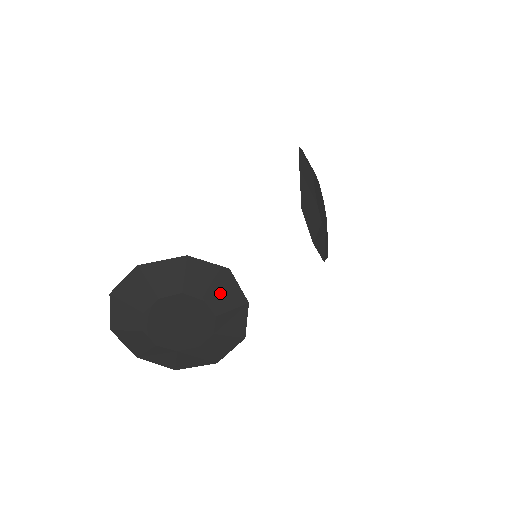
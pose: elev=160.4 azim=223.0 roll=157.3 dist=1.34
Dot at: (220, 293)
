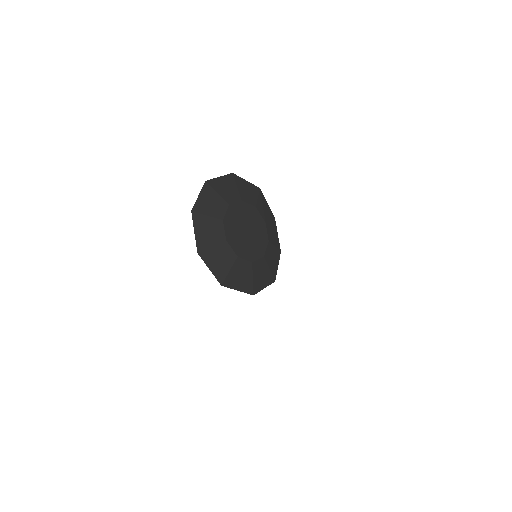
Dot at: (271, 228)
